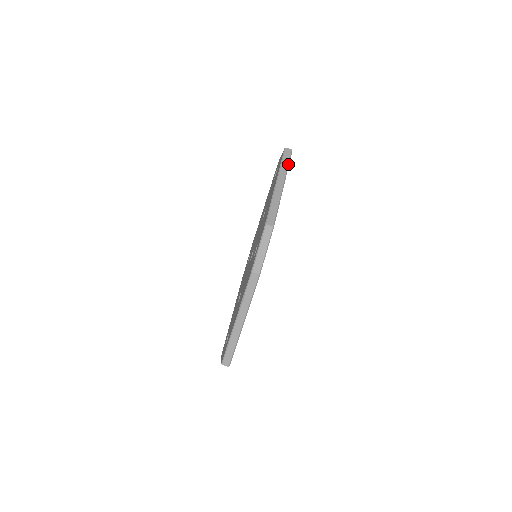
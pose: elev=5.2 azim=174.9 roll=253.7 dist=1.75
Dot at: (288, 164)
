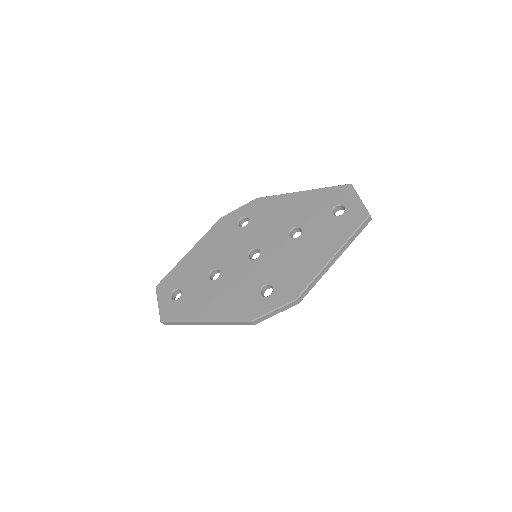
Dot at: occluded
